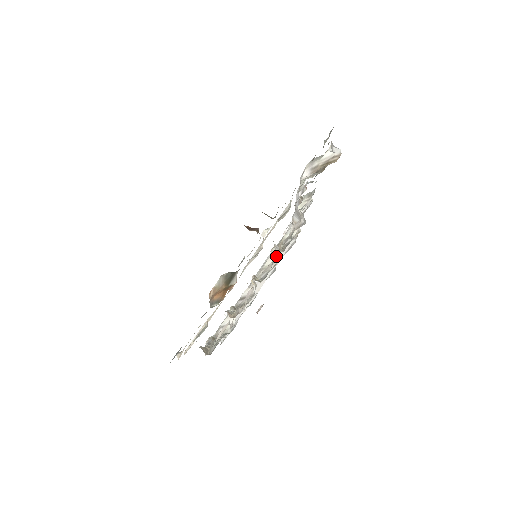
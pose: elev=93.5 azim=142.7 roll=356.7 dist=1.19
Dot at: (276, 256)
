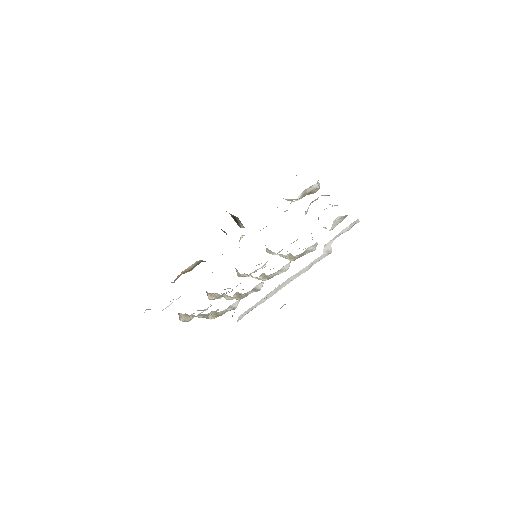
Dot at: (267, 261)
